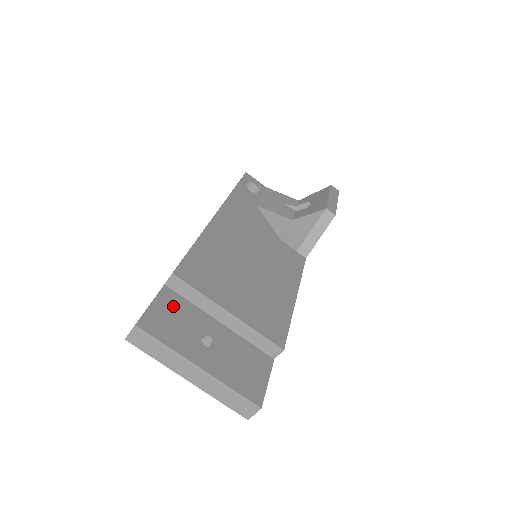
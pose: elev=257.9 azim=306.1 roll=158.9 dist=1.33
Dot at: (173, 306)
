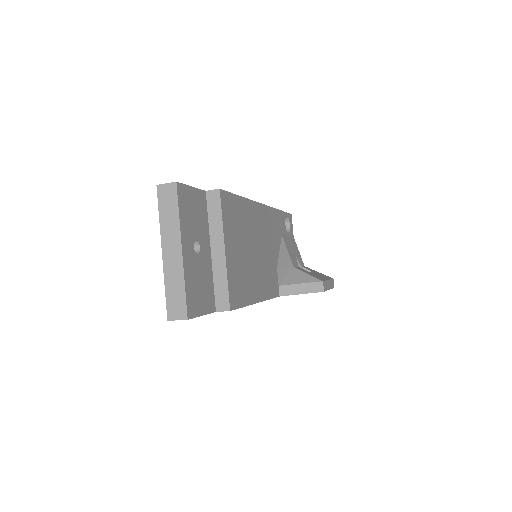
Dot at: (199, 206)
